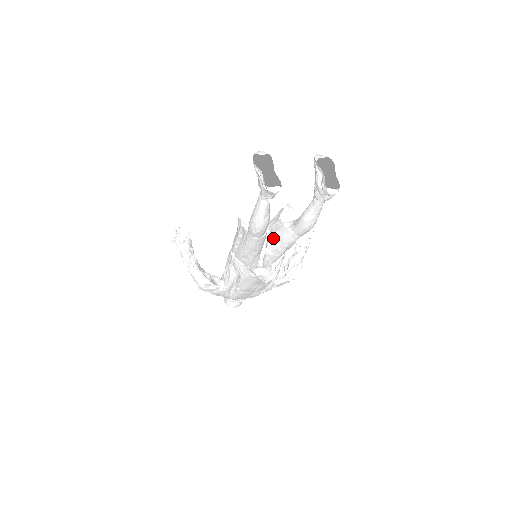
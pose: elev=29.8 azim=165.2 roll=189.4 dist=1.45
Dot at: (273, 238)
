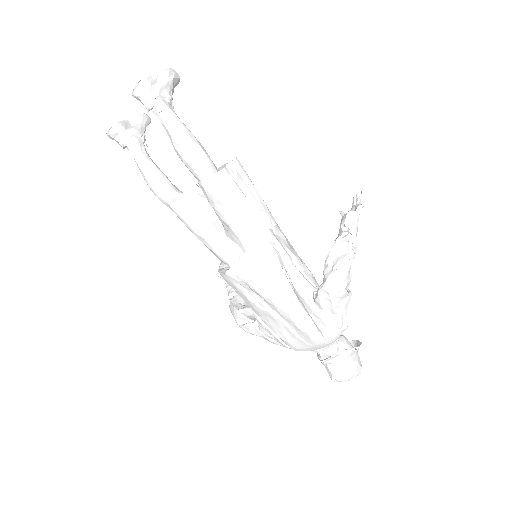
Dot at: occluded
